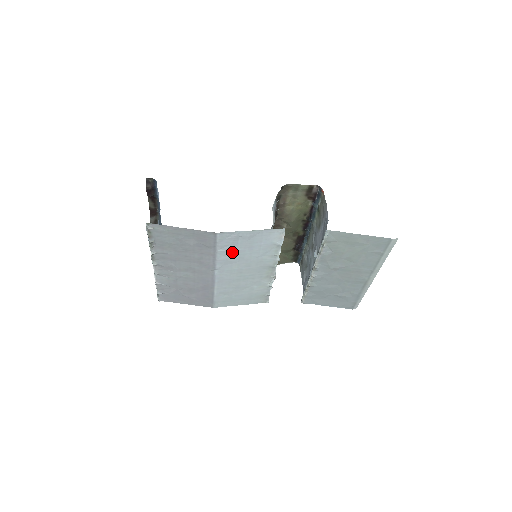
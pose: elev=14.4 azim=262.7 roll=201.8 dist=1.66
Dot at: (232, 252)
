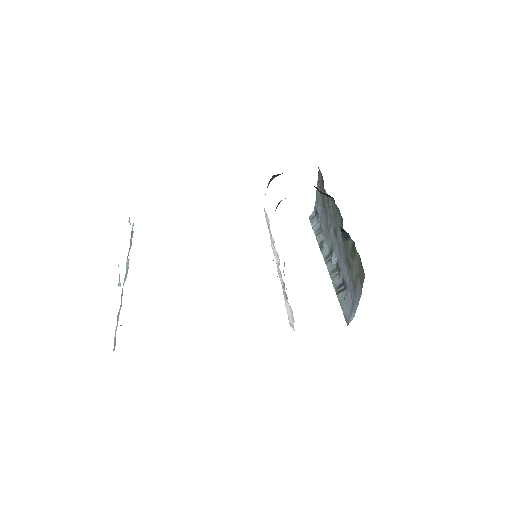
Dot at: occluded
